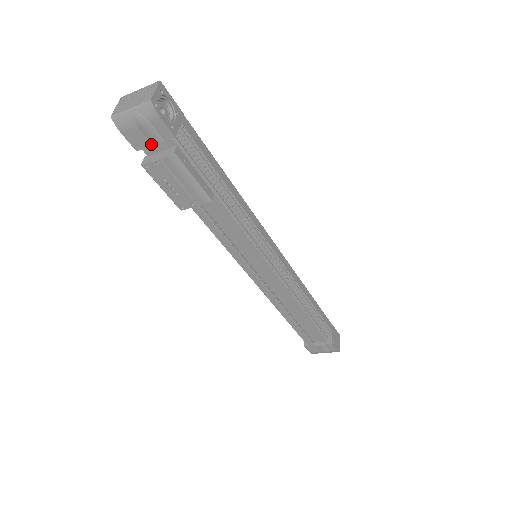
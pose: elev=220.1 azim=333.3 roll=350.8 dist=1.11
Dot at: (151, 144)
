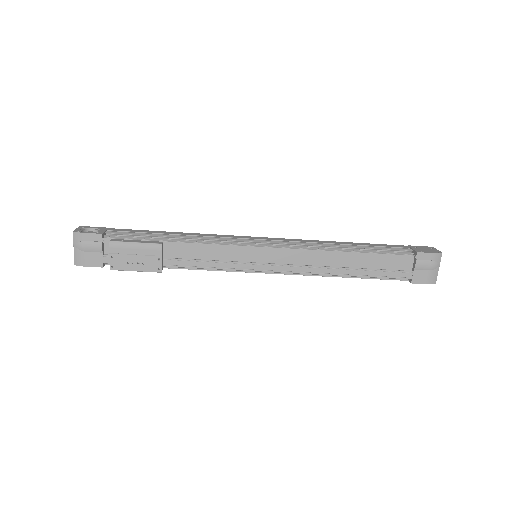
Dot at: (101, 254)
